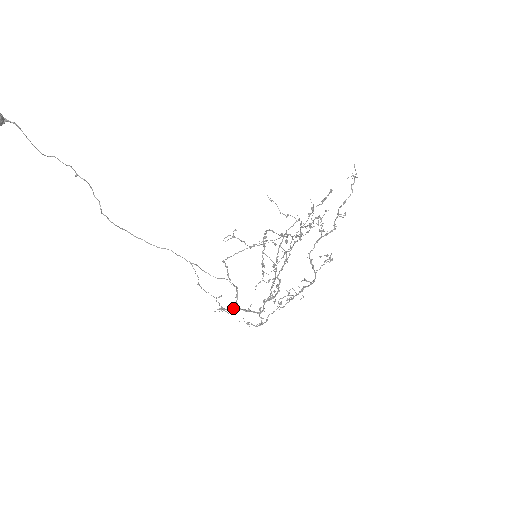
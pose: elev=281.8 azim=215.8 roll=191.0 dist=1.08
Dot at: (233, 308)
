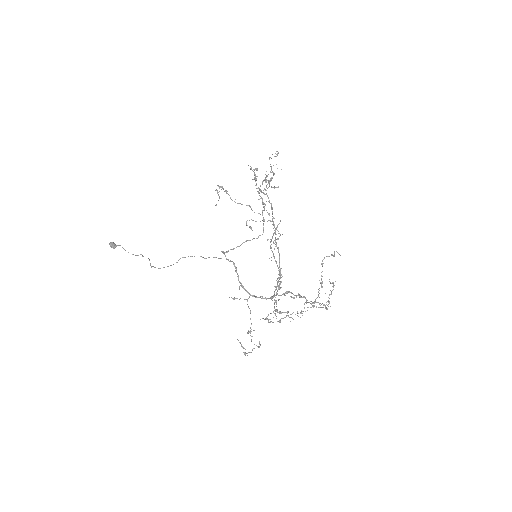
Dot at: (244, 299)
